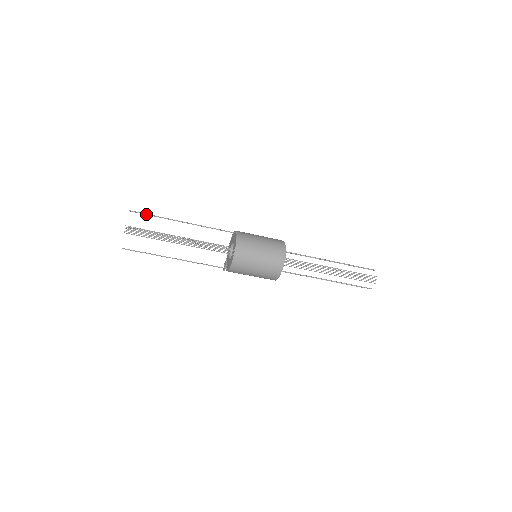
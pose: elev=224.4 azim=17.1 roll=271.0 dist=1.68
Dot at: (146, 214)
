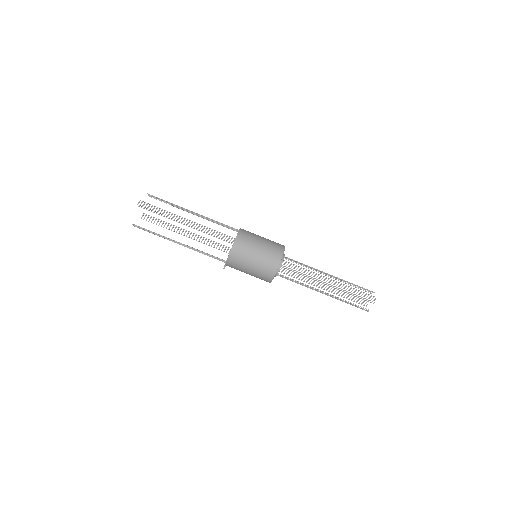
Dot at: (161, 199)
